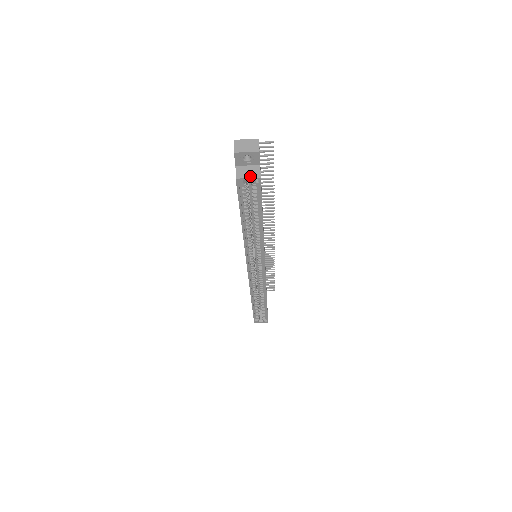
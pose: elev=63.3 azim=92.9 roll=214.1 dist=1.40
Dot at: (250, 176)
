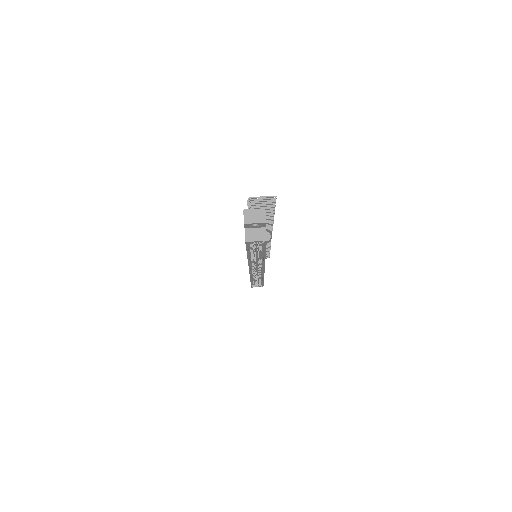
Dot at: (258, 239)
